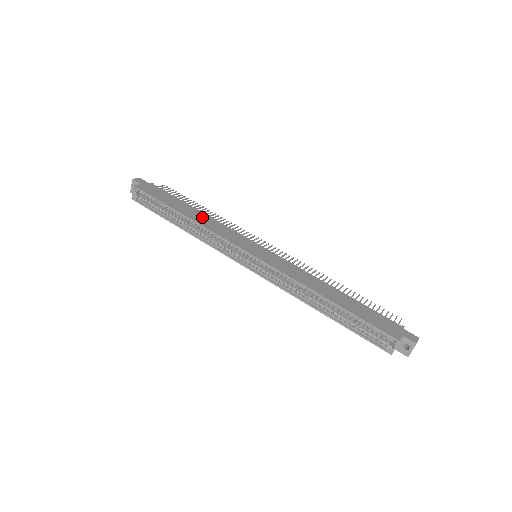
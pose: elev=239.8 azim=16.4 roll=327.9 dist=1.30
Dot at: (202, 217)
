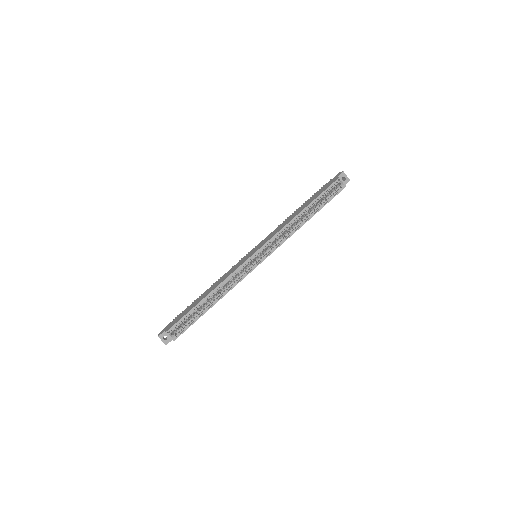
Dot at: (213, 287)
